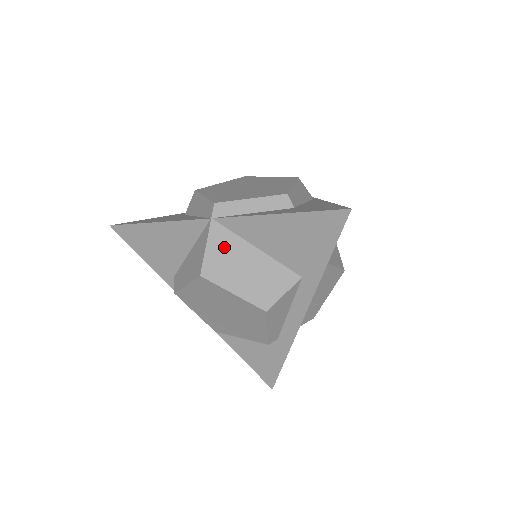
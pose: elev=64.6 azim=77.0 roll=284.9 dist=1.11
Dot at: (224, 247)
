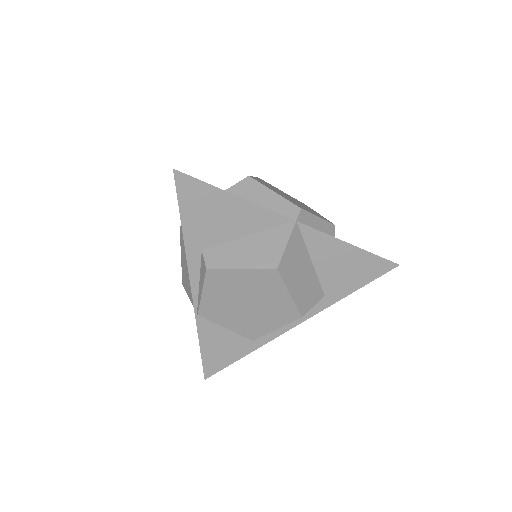
Dot at: (296, 250)
